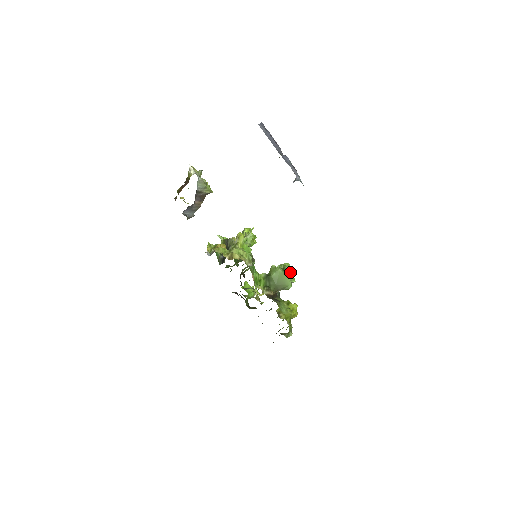
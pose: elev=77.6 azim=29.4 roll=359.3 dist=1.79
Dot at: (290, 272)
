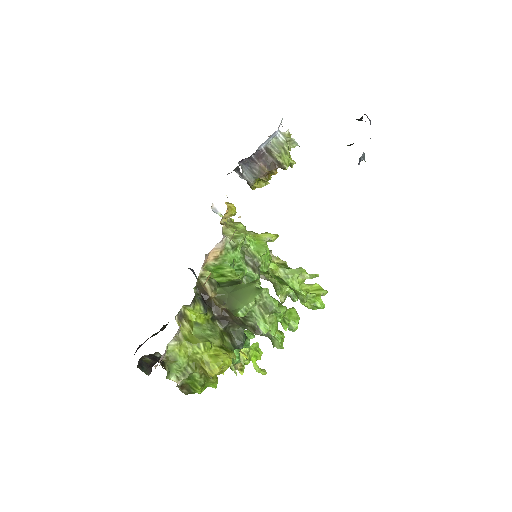
Dot at: (270, 309)
